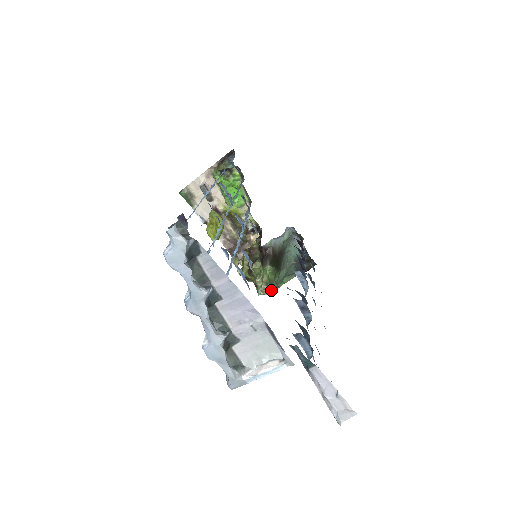
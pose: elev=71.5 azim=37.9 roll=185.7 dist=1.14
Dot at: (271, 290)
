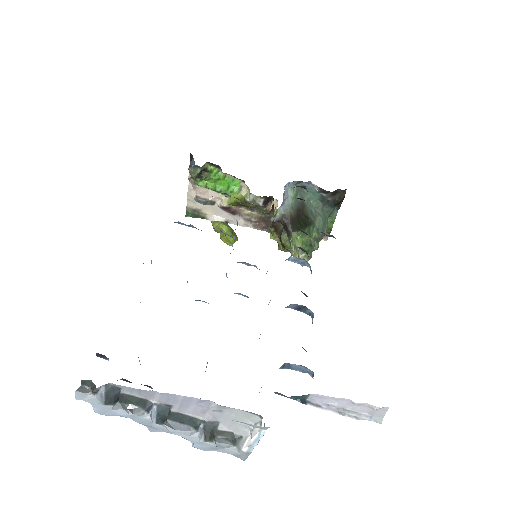
Dot at: occluded
